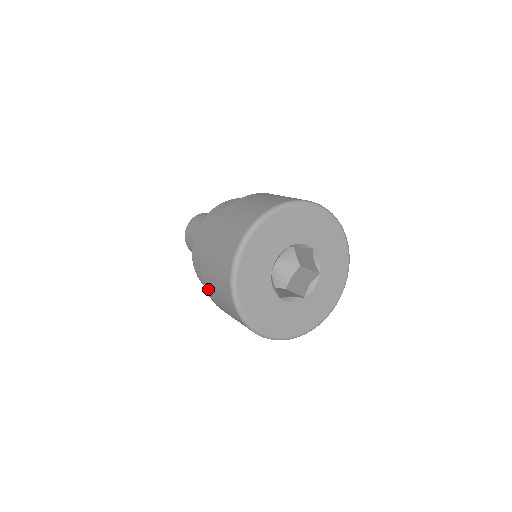
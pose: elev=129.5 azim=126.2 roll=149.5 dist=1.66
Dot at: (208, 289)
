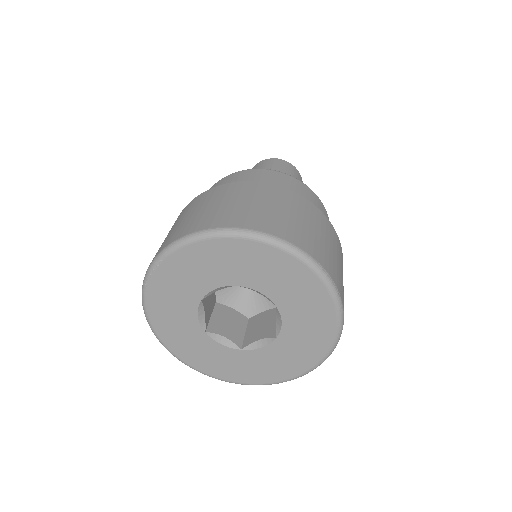
Dot at: occluded
